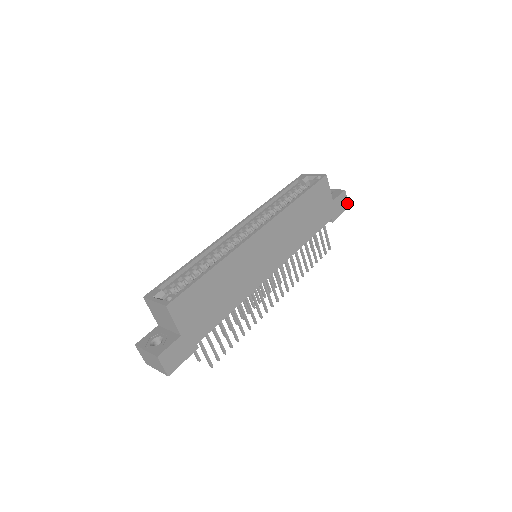
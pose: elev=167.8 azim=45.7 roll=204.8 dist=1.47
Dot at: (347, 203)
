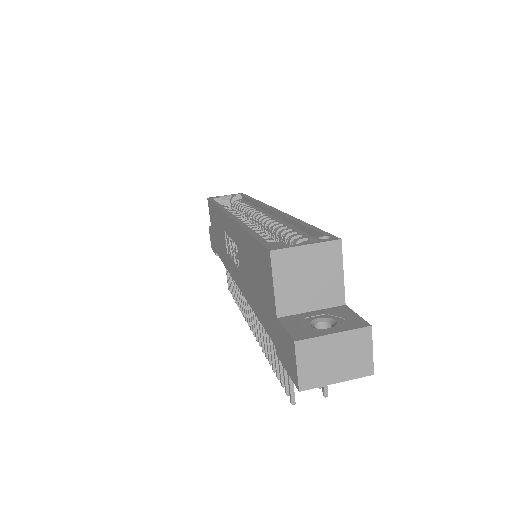
Dot at: occluded
